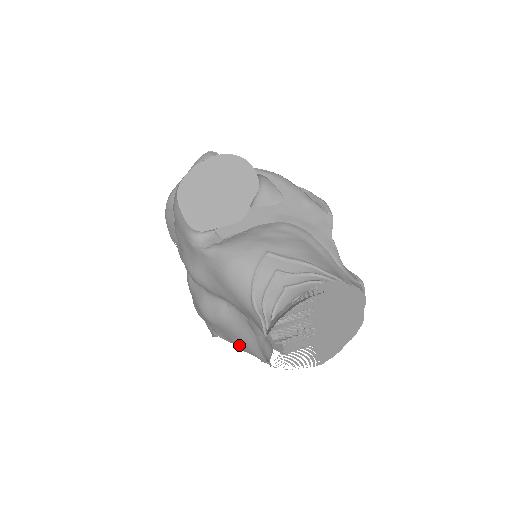
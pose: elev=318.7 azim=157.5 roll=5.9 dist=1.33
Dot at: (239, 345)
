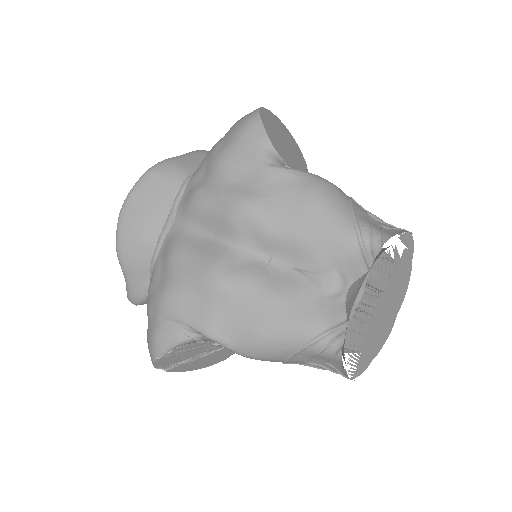
Dot at: (269, 325)
